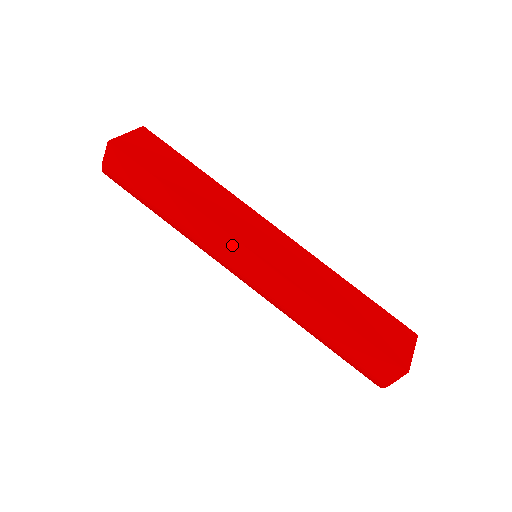
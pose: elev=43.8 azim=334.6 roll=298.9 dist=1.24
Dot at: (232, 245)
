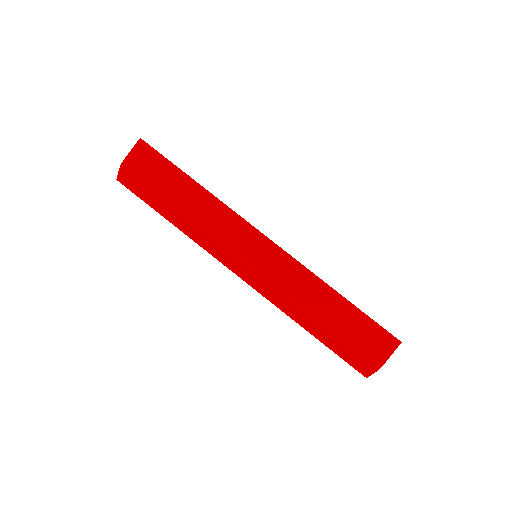
Dot at: (247, 231)
